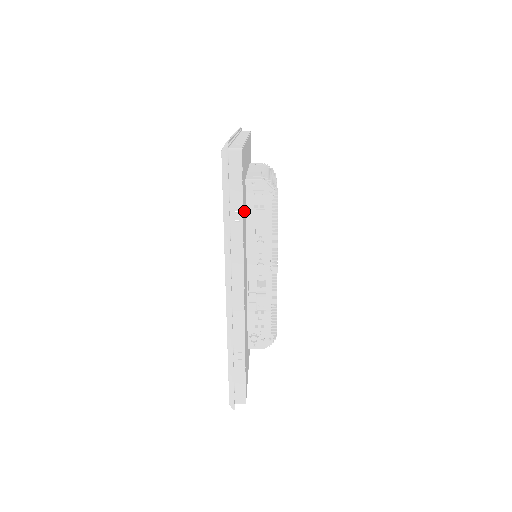
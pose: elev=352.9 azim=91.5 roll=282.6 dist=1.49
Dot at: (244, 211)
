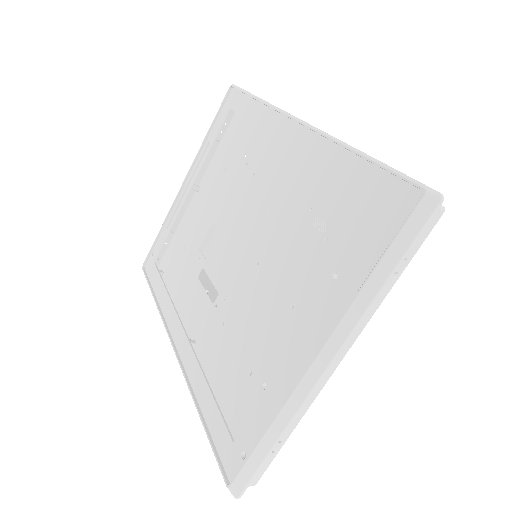
Dot at: (256, 139)
